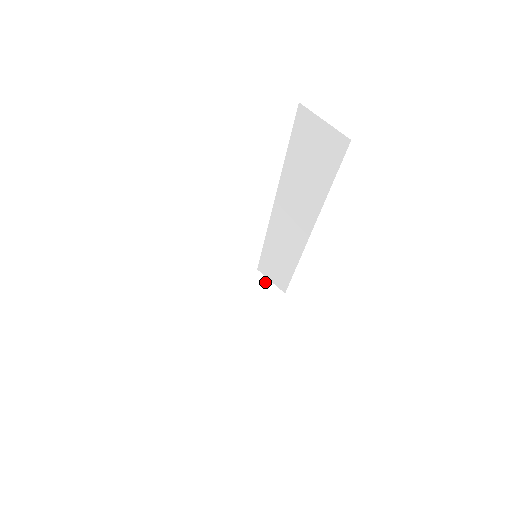
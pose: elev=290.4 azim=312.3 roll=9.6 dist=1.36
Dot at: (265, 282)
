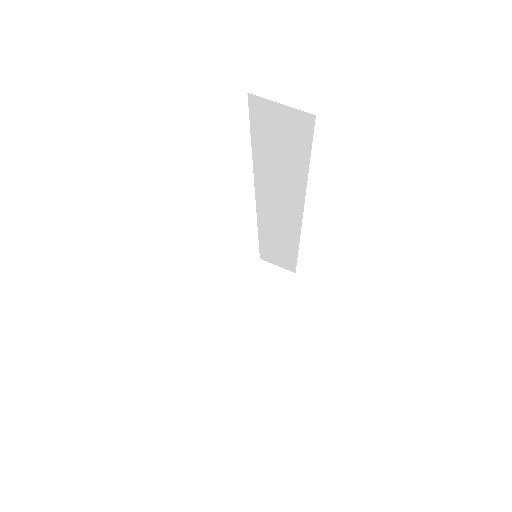
Dot at: (272, 269)
